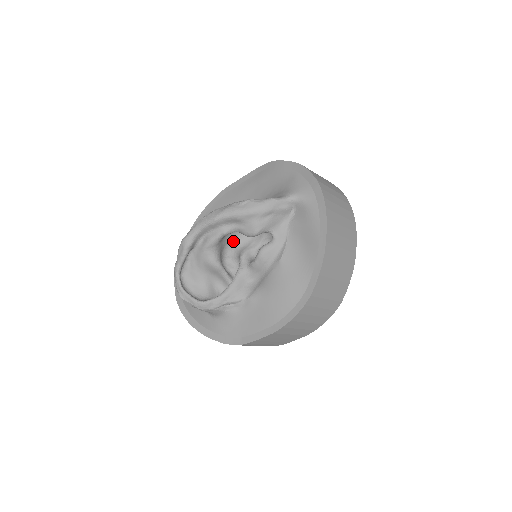
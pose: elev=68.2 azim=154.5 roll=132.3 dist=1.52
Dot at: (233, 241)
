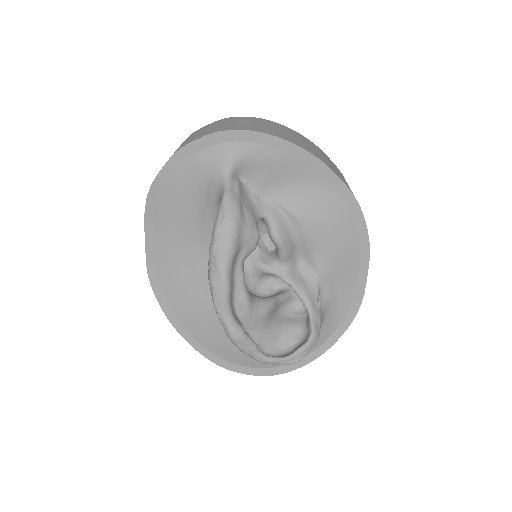
Dot at: occluded
